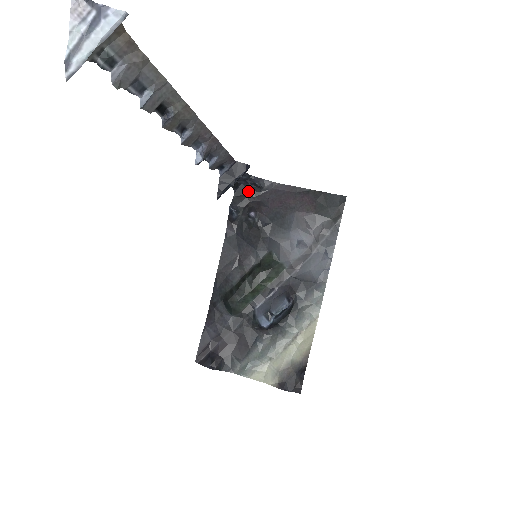
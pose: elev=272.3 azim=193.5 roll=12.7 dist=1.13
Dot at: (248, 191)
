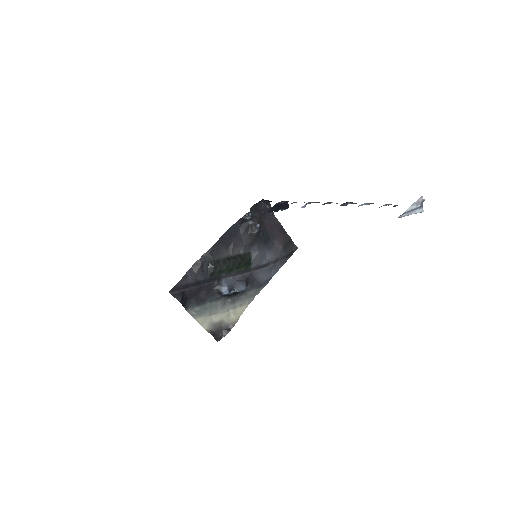
Dot at: (261, 209)
